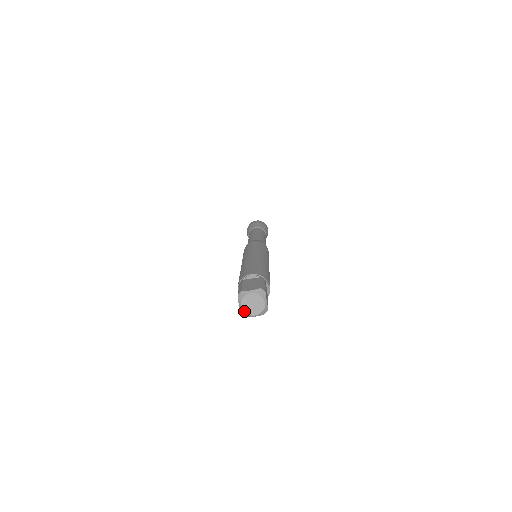
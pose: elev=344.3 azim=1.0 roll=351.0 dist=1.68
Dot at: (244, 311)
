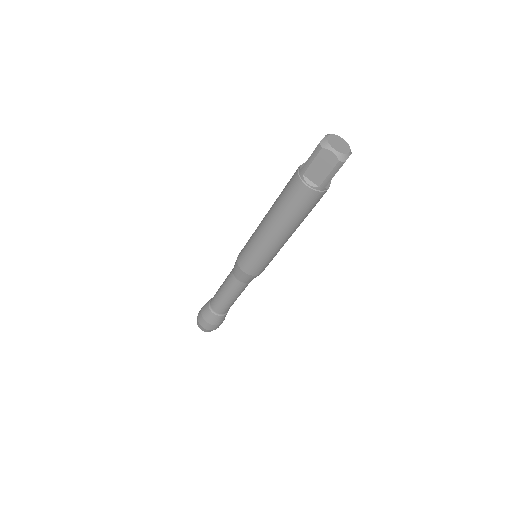
Dot at: (340, 152)
